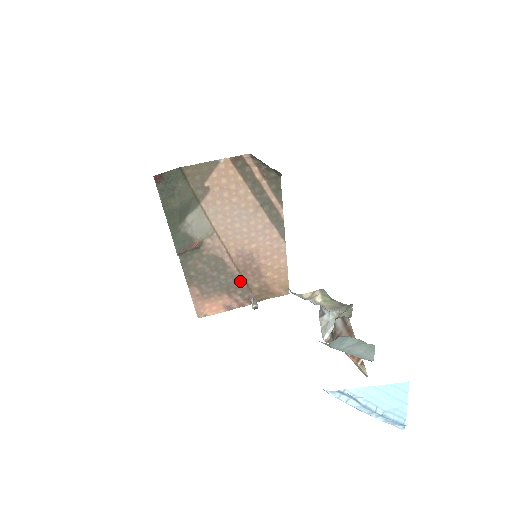
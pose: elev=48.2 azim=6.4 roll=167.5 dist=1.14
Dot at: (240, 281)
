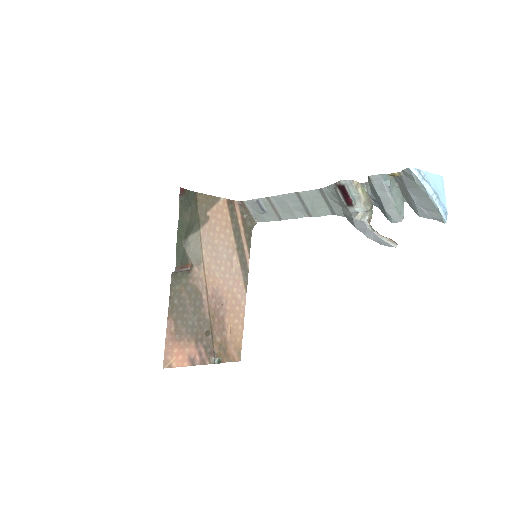
Dot at: (208, 328)
